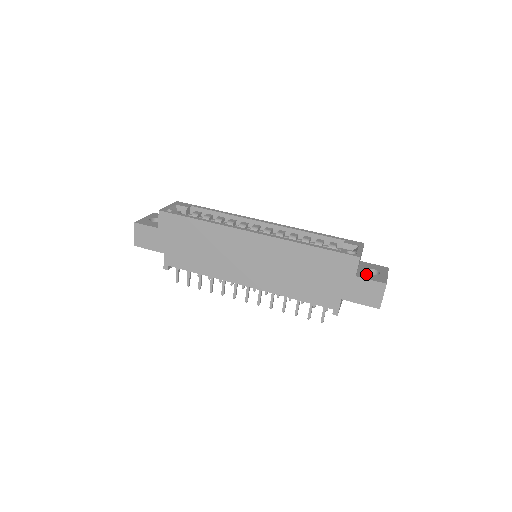
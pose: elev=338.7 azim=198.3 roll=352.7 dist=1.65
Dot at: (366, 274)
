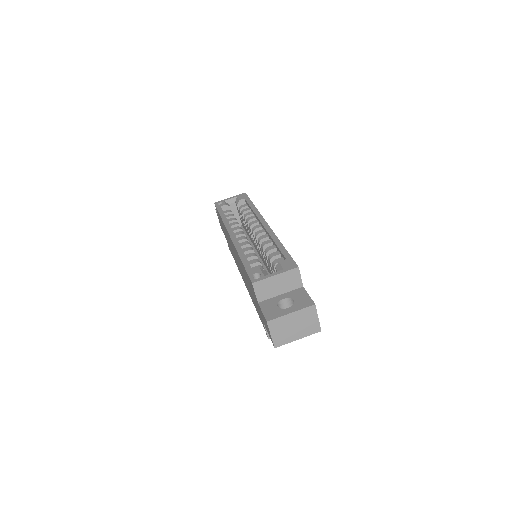
Dot at: (272, 304)
